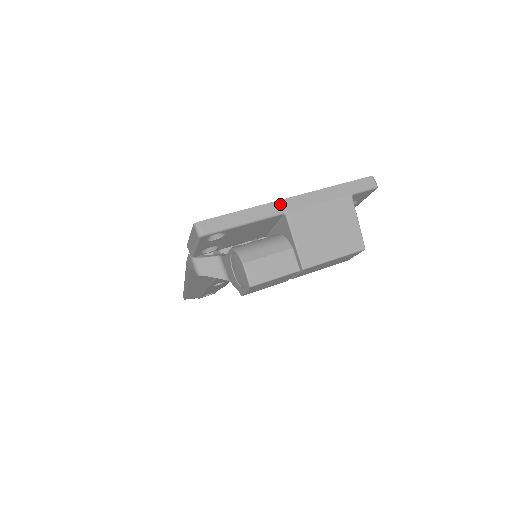
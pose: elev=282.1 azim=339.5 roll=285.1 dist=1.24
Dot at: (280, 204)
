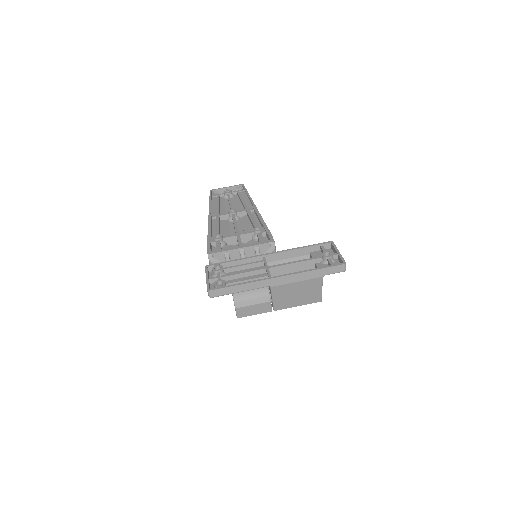
Dot at: (268, 281)
